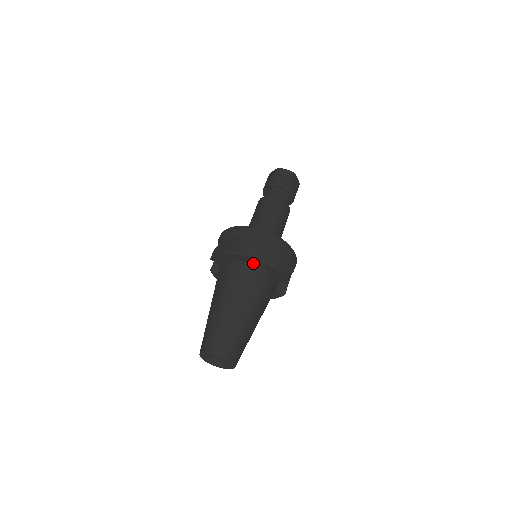
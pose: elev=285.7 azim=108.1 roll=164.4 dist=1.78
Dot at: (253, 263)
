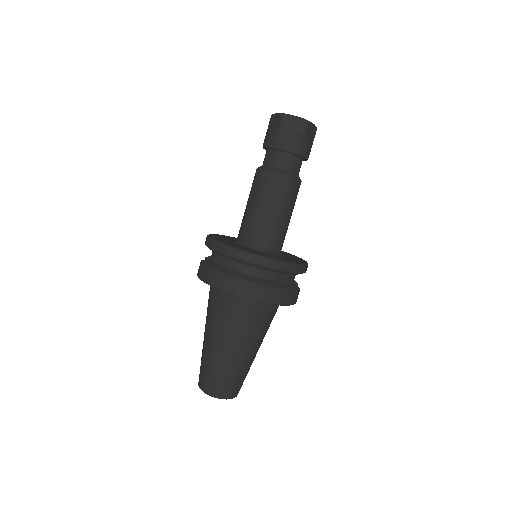
Dot at: occluded
